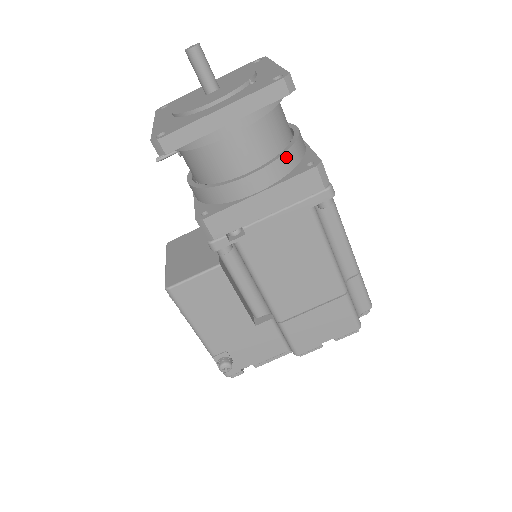
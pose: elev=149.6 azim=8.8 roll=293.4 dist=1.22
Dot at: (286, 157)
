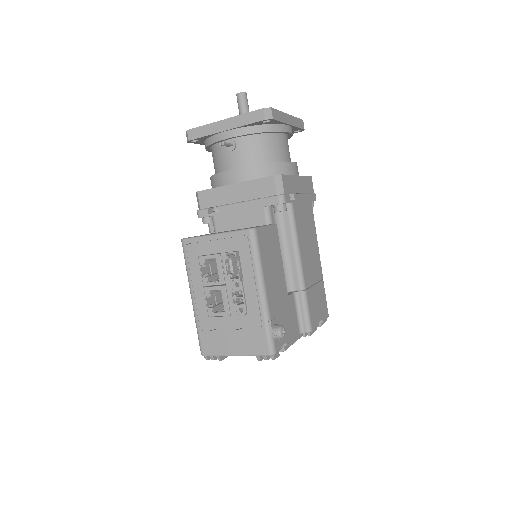
Dot at: occluded
